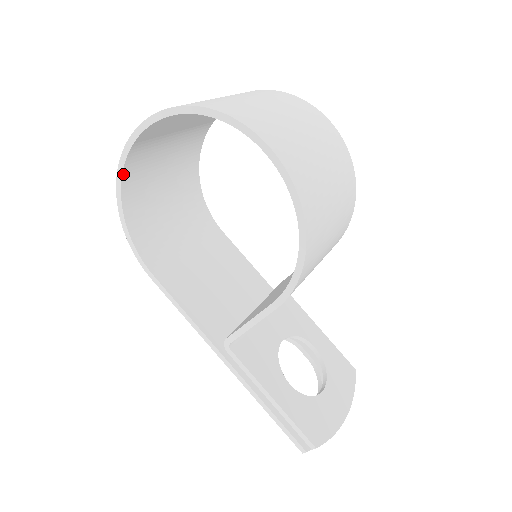
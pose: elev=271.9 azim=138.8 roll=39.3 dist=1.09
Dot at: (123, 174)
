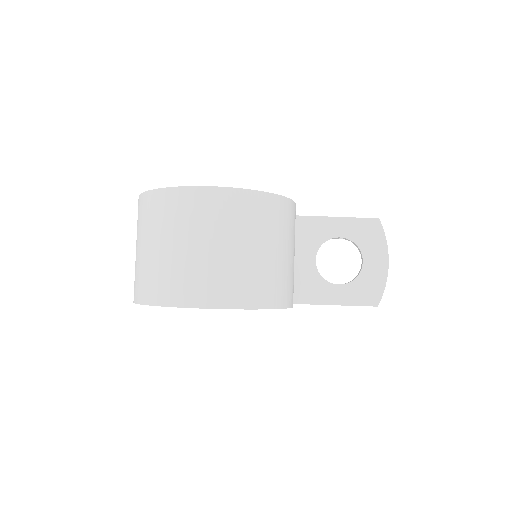
Dot at: occluded
